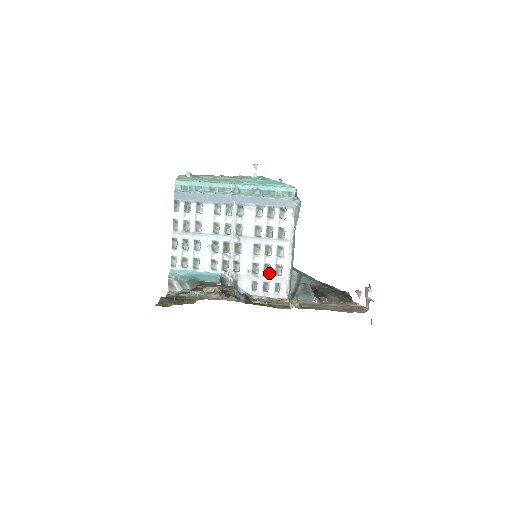
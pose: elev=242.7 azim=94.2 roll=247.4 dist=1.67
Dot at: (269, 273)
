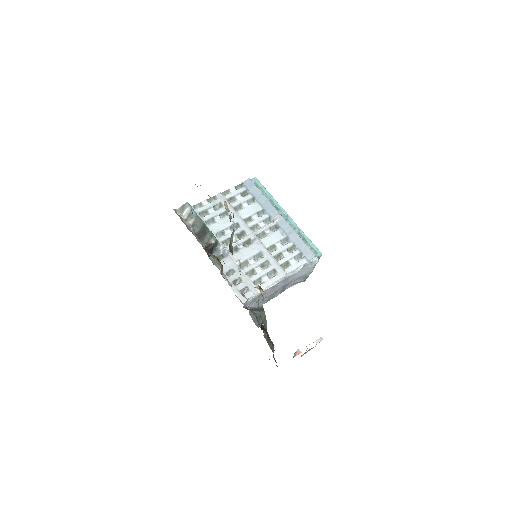
Dot at: (249, 278)
